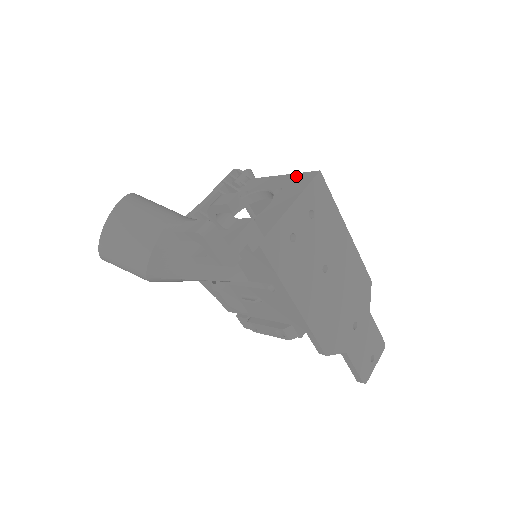
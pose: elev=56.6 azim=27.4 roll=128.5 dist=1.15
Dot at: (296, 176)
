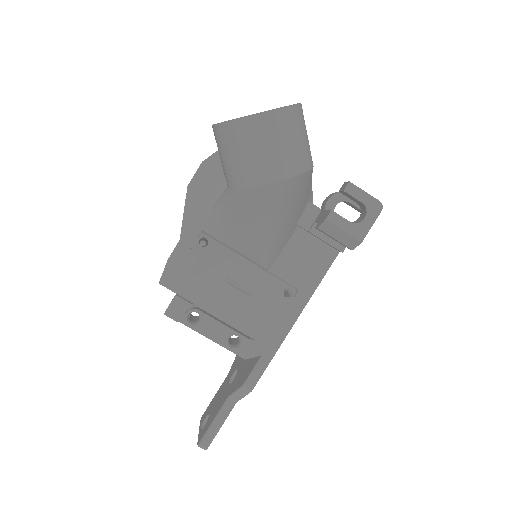
Dot at: occluded
